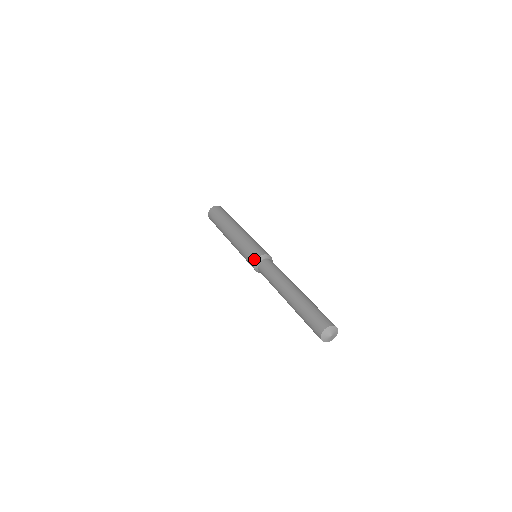
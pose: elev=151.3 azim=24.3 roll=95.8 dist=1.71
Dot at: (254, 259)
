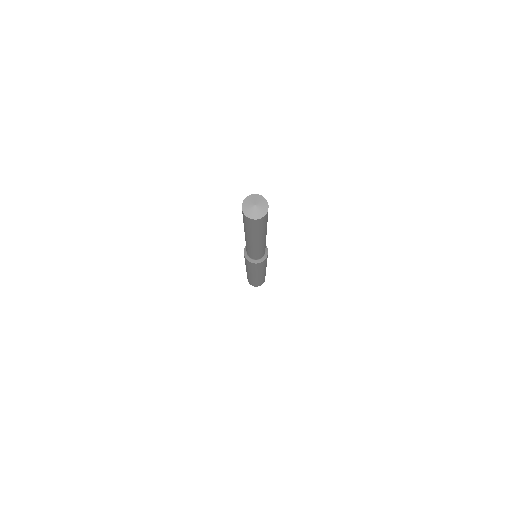
Dot at: occluded
